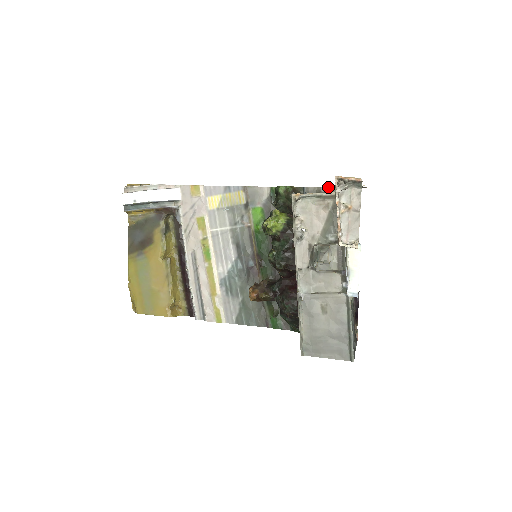
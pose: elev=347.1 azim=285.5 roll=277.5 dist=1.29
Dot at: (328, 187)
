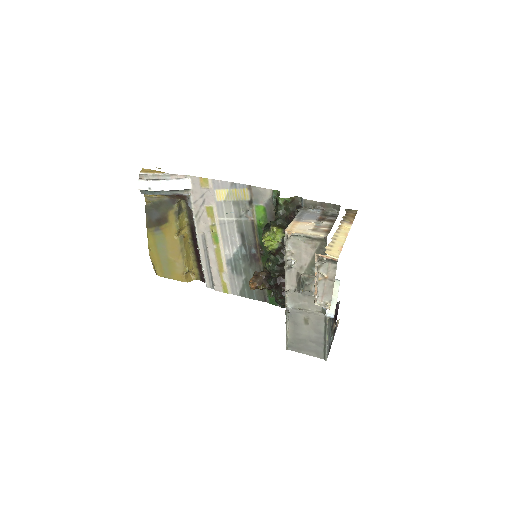
Dot at: (324, 202)
